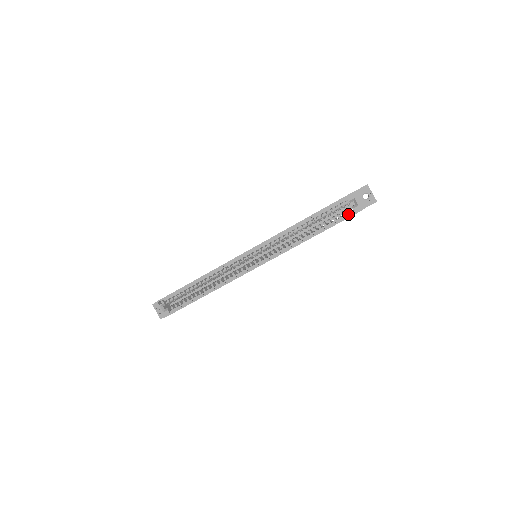
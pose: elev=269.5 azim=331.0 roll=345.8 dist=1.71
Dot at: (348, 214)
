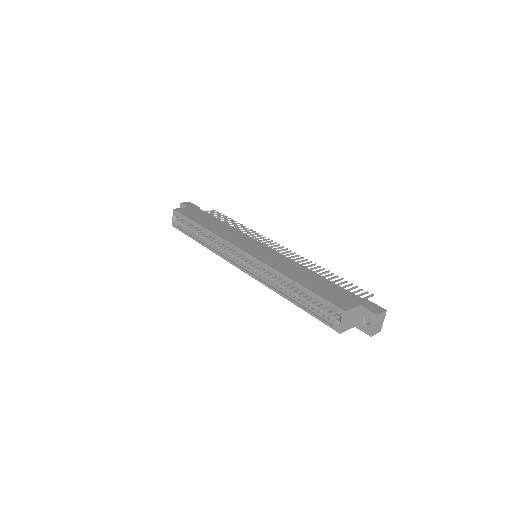
Dot at: (328, 320)
